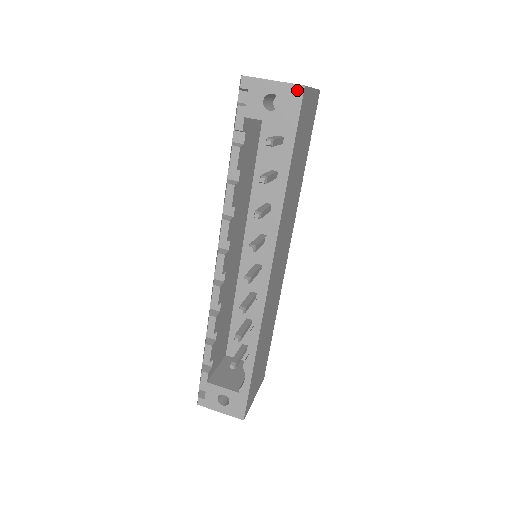
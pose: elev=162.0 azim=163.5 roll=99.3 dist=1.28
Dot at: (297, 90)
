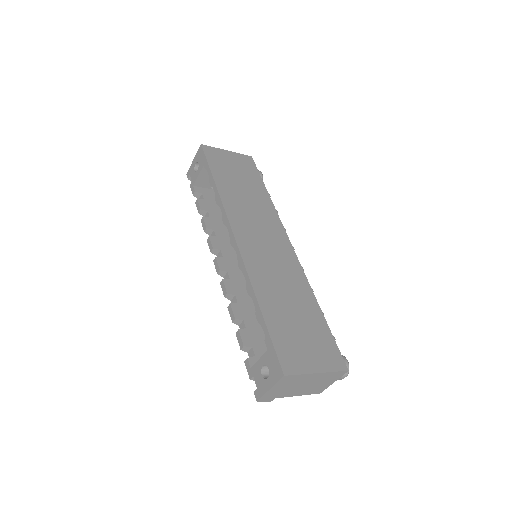
Dot at: (200, 149)
